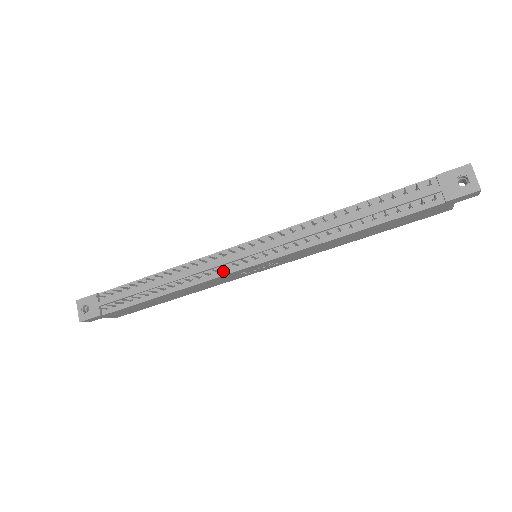
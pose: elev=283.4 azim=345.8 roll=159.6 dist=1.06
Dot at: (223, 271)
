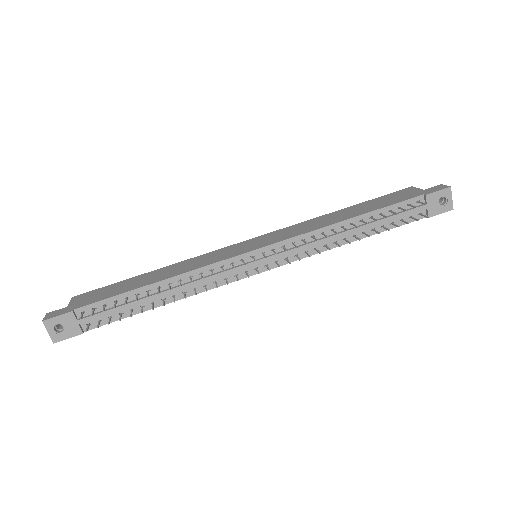
Dot at: (231, 278)
